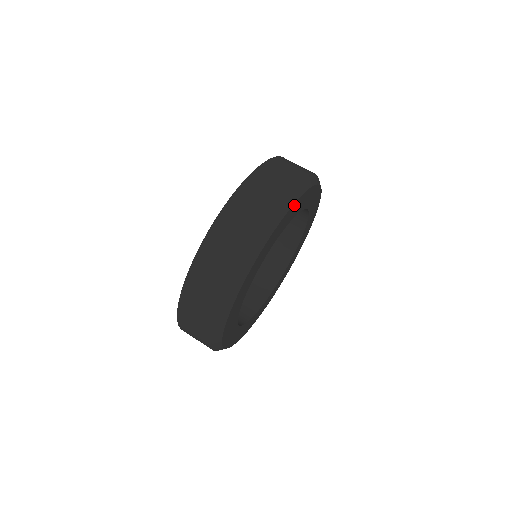
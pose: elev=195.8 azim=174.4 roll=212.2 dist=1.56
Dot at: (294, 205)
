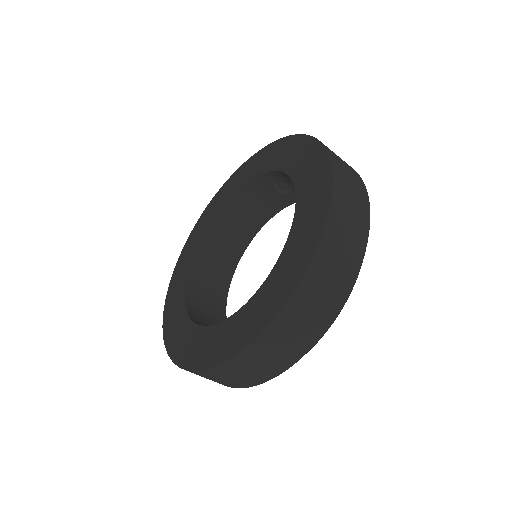
Dot at: occluded
